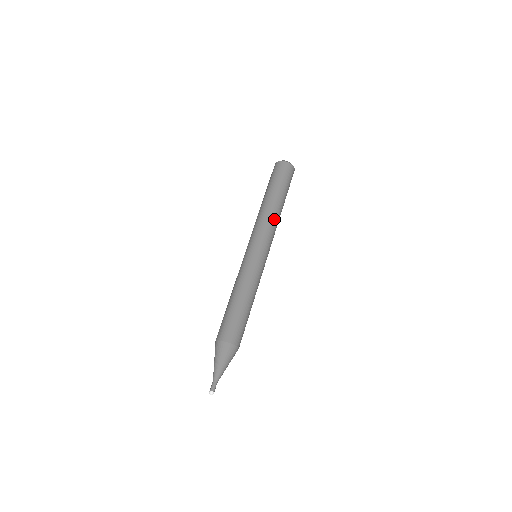
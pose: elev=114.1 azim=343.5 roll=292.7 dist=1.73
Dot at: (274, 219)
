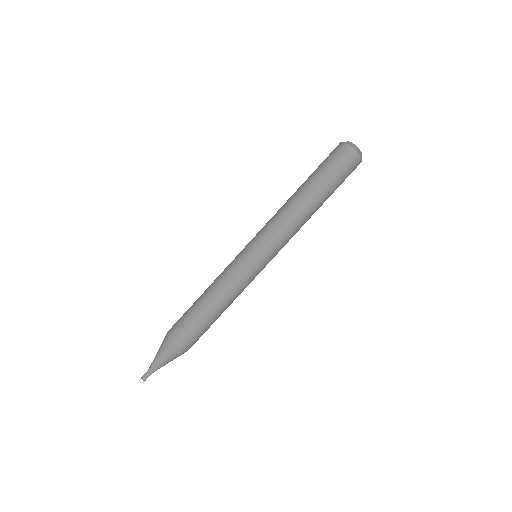
Dot at: (300, 226)
